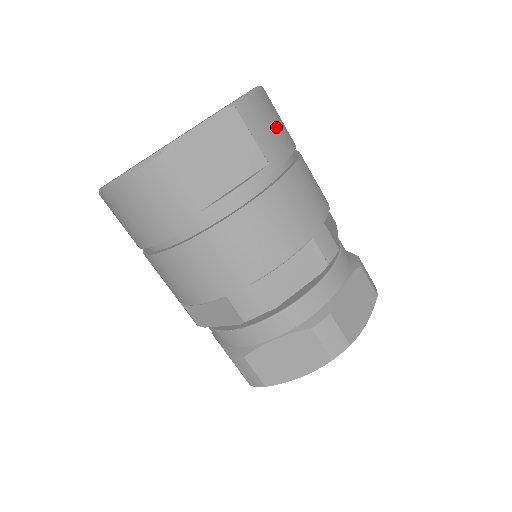
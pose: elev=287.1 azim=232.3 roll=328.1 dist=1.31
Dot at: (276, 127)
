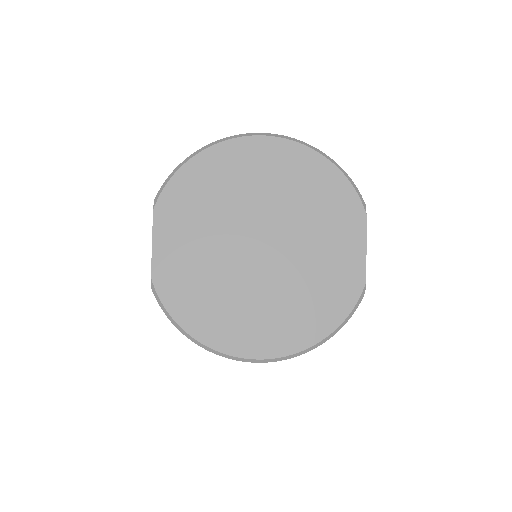
Dot at: occluded
